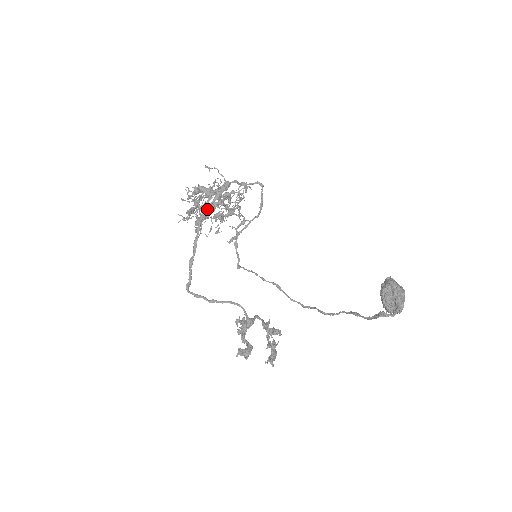
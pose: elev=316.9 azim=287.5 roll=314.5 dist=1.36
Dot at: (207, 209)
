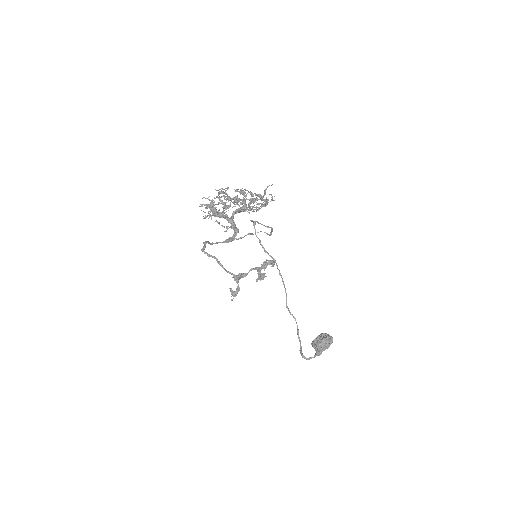
Dot at: occluded
